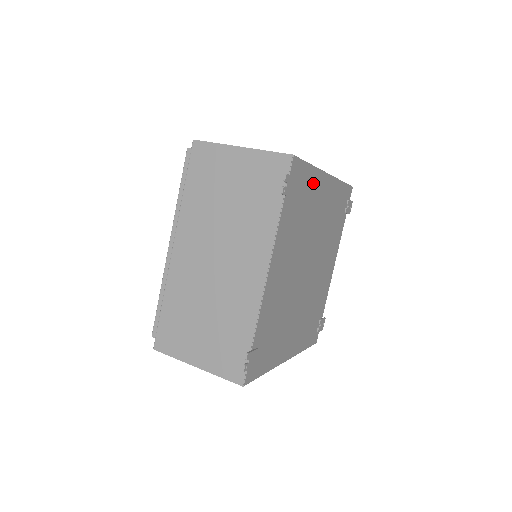
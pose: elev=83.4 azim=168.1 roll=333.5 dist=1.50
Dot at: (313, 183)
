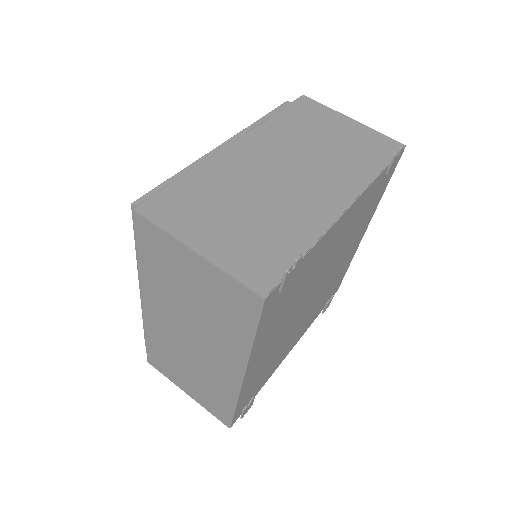
Dot at: (373, 209)
